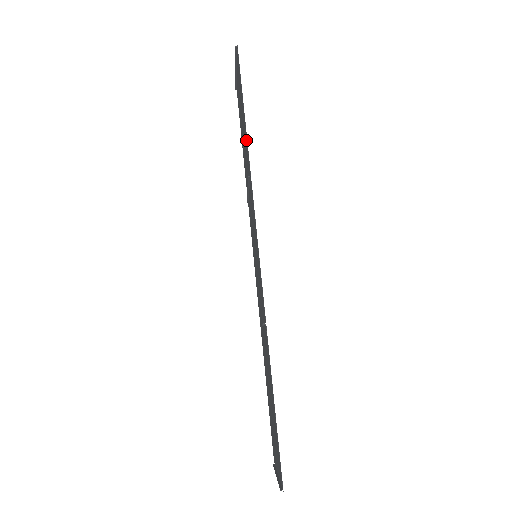
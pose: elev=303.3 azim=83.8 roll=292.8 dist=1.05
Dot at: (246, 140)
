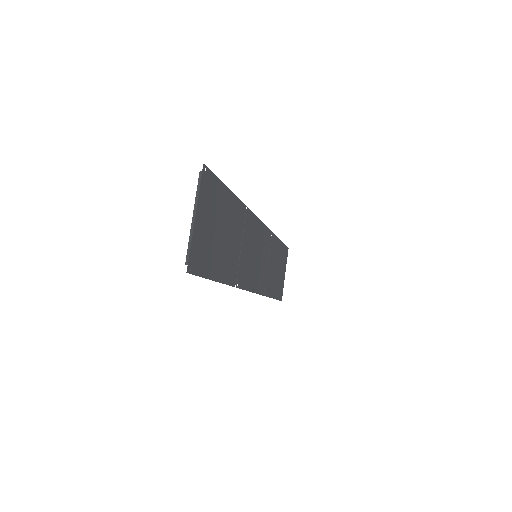
Dot at: (276, 242)
